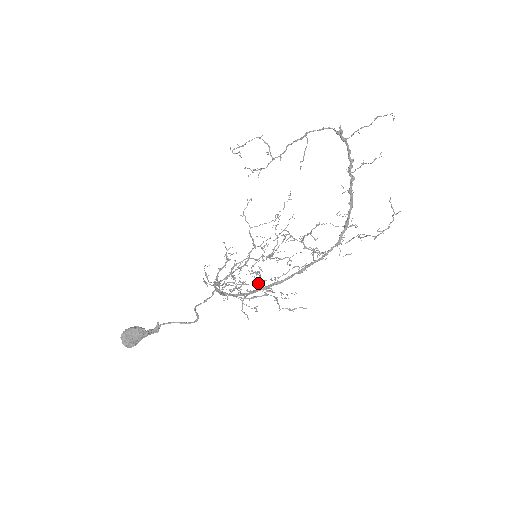
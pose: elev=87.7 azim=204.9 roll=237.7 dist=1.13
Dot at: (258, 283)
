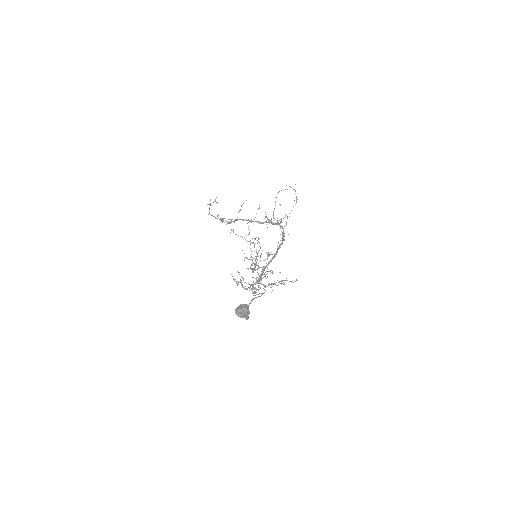
Dot at: (269, 271)
